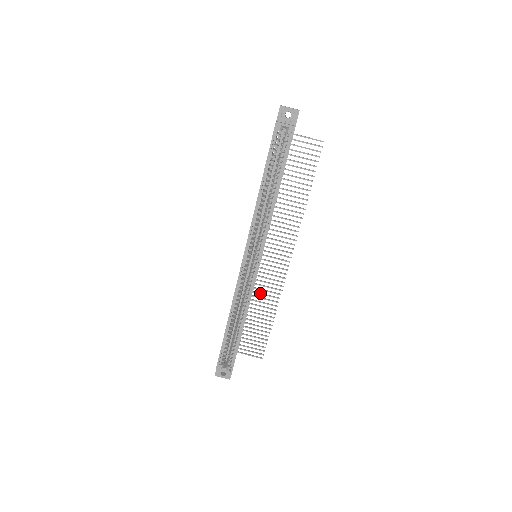
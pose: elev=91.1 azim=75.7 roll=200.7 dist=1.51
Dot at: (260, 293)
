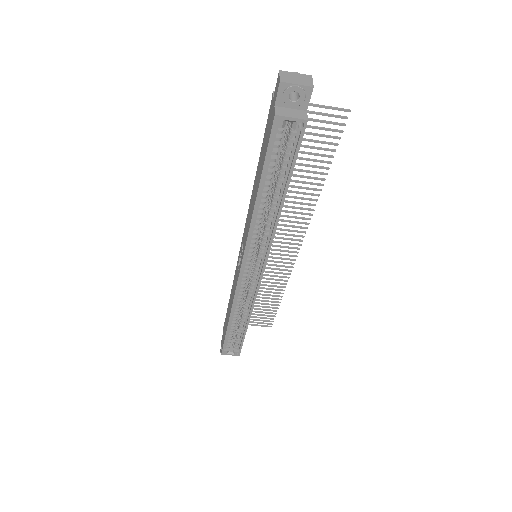
Dot at: (263, 278)
